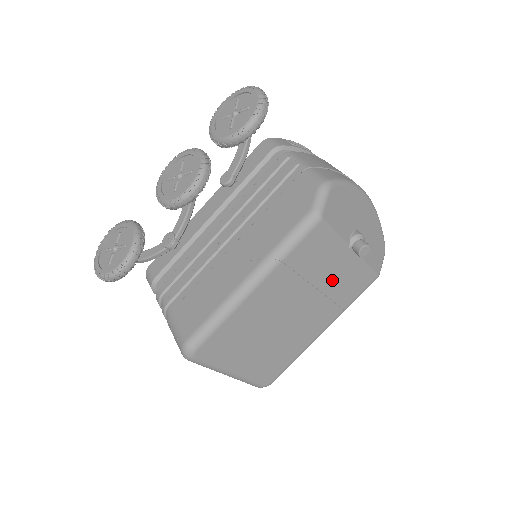
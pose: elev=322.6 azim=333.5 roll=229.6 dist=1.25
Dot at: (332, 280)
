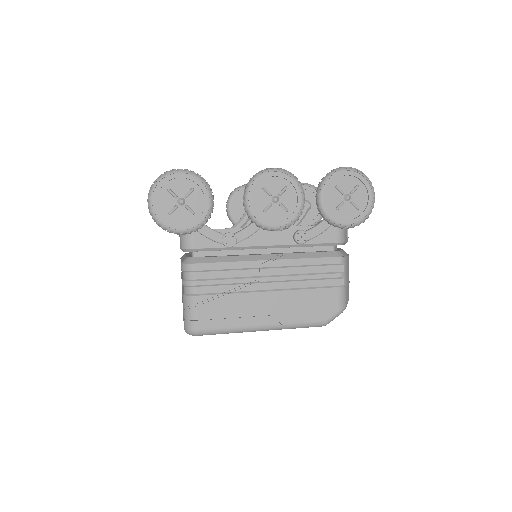
Dot at: occluded
